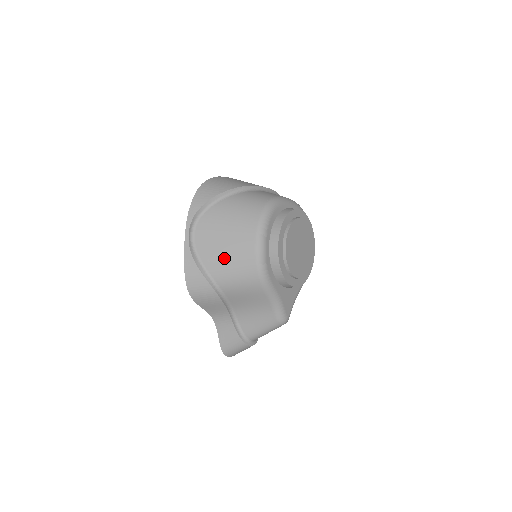
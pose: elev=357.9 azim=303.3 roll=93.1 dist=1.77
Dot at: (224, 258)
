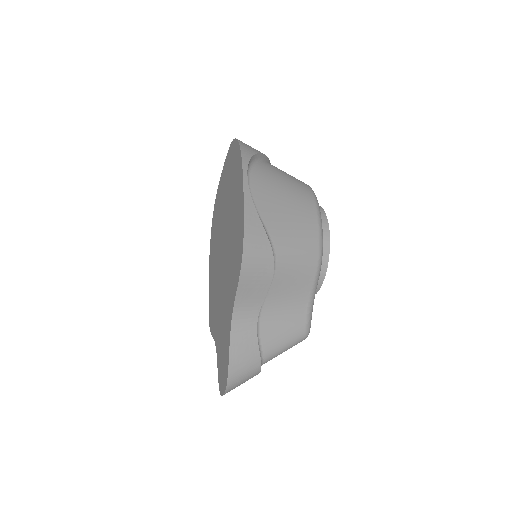
Dot at: (287, 221)
